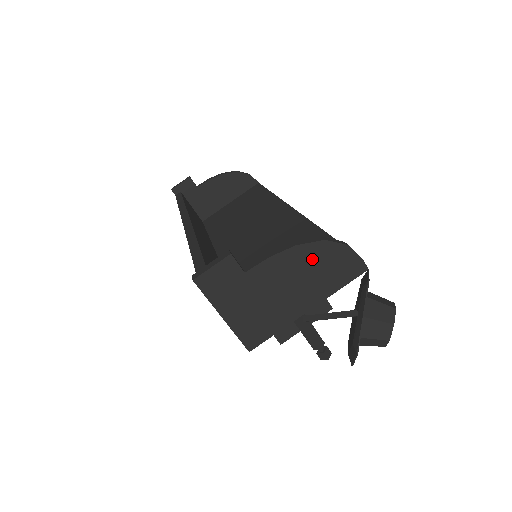
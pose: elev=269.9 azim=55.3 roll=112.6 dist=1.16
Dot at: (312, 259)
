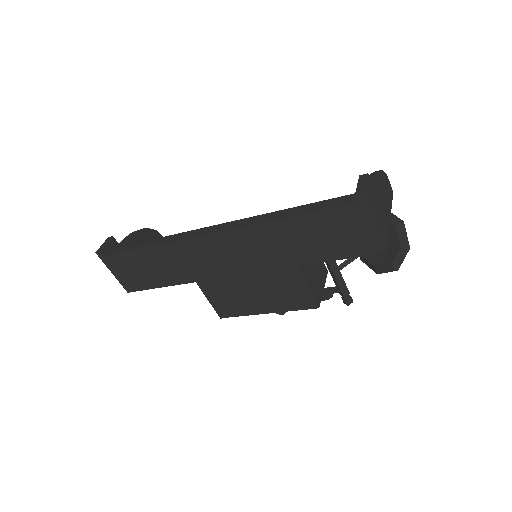
Dot at: (383, 182)
